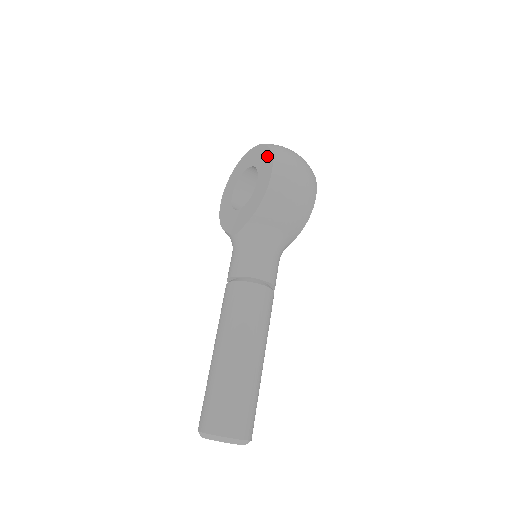
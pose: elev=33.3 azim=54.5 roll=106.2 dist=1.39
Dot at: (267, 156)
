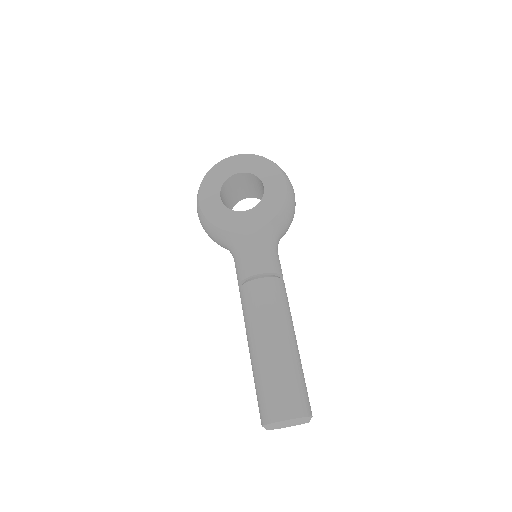
Dot at: (270, 167)
